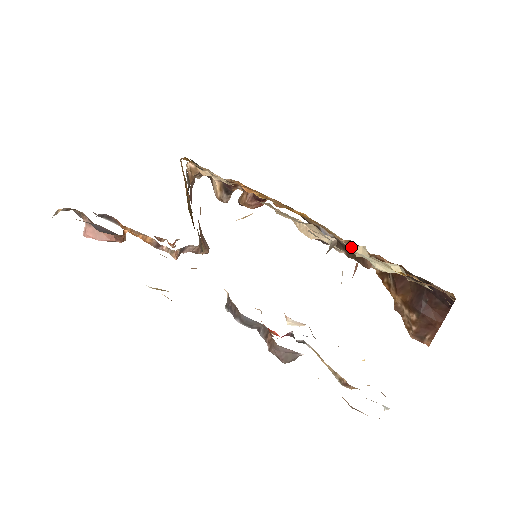
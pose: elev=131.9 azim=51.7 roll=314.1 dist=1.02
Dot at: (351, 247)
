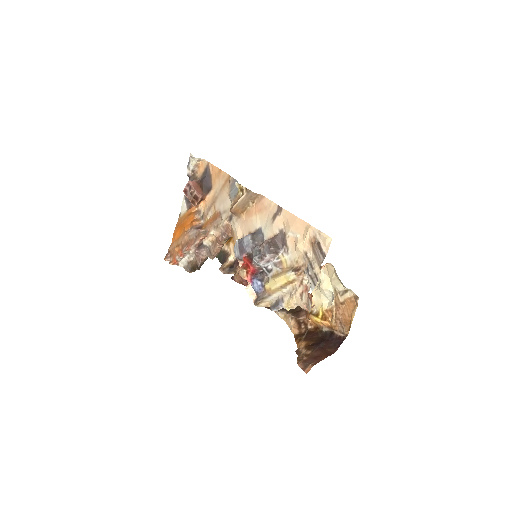
Dot at: occluded
